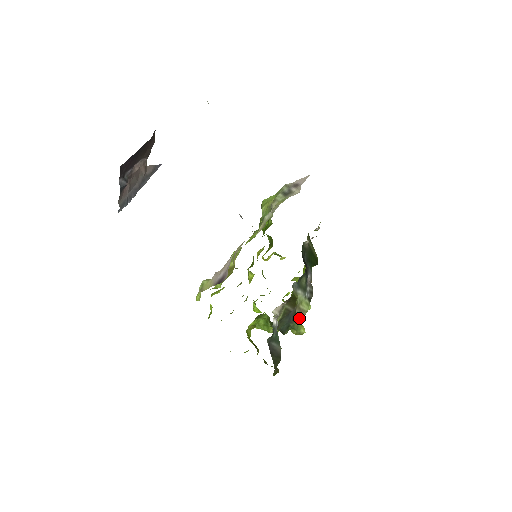
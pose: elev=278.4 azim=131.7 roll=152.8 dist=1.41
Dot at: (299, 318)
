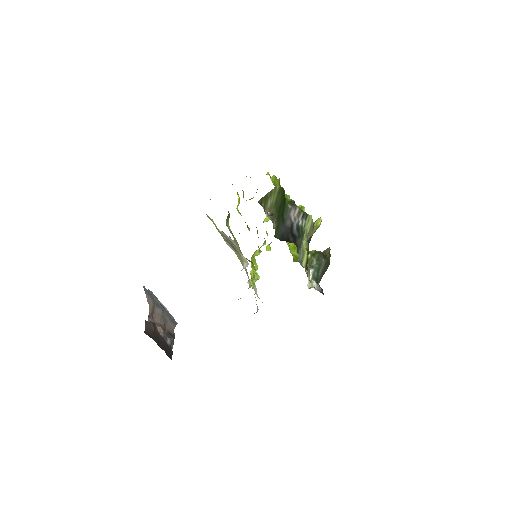
Dot at: (312, 230)
